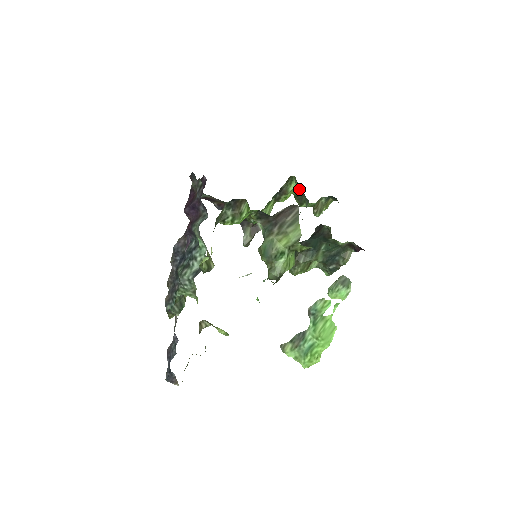
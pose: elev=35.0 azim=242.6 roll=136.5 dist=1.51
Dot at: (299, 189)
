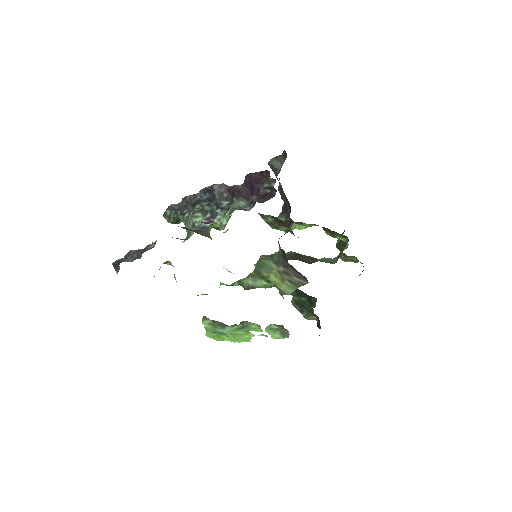
Dot at: occluded
